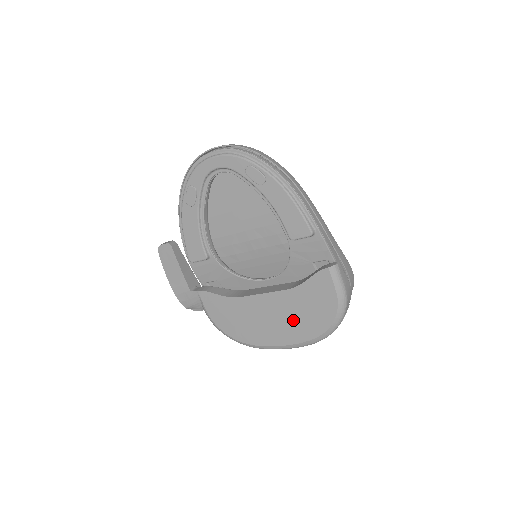
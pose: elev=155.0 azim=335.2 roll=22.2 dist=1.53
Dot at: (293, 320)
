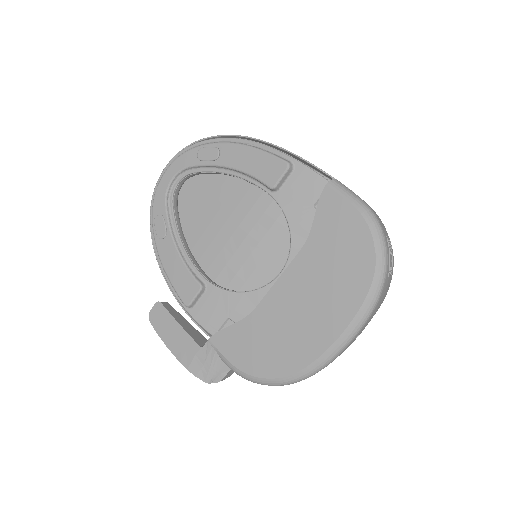
Dot at: (330, 286)
